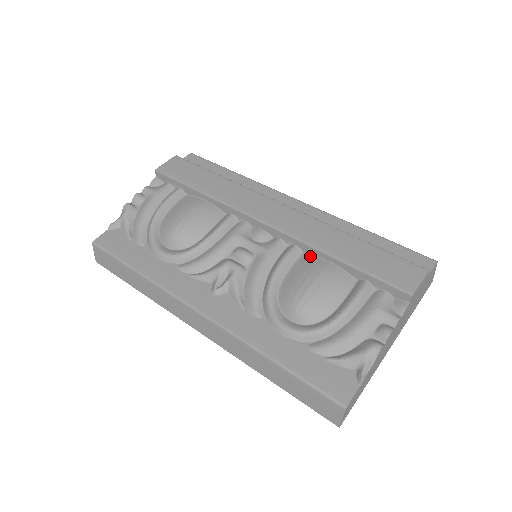
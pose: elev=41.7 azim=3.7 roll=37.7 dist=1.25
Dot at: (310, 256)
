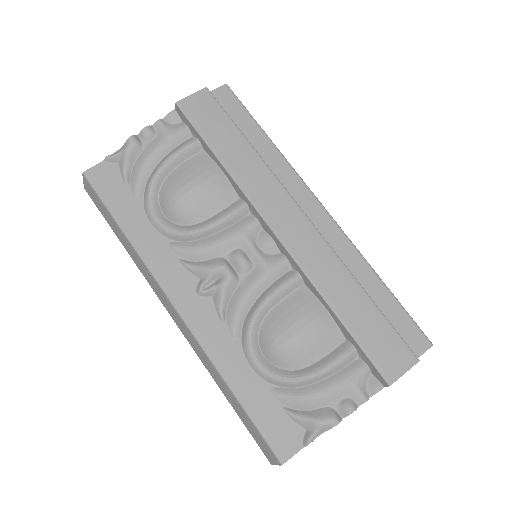
Dot at: (309, 292)
